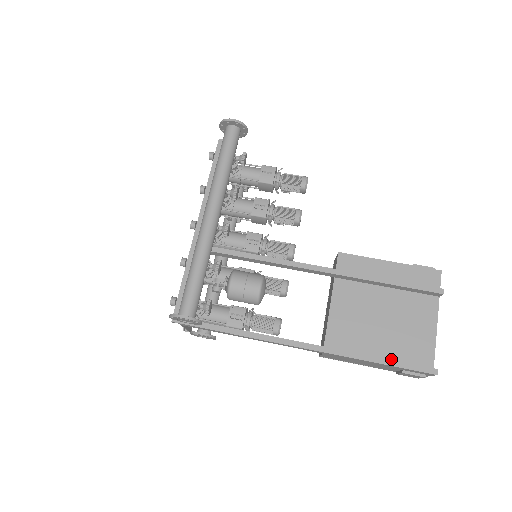
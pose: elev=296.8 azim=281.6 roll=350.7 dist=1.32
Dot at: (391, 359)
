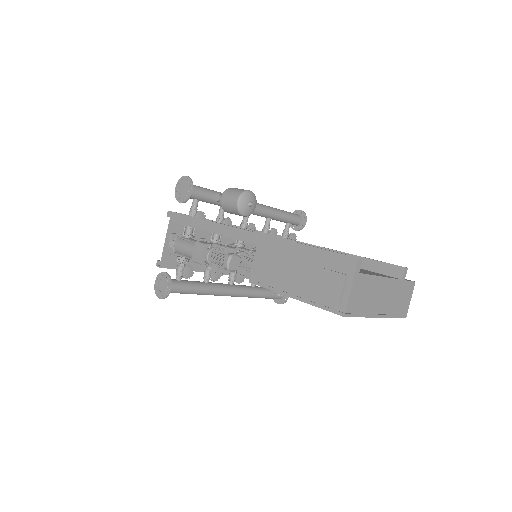
Dot at: occluded
